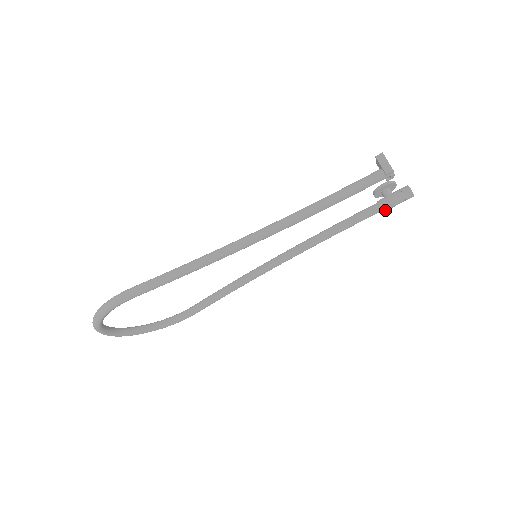
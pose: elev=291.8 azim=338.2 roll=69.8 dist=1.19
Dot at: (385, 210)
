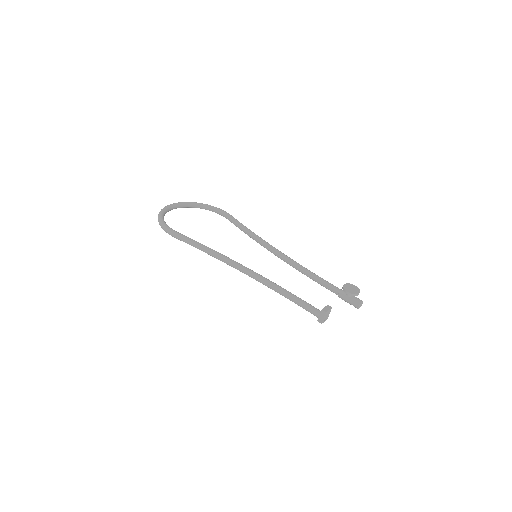
Dot at: (340, 297)
